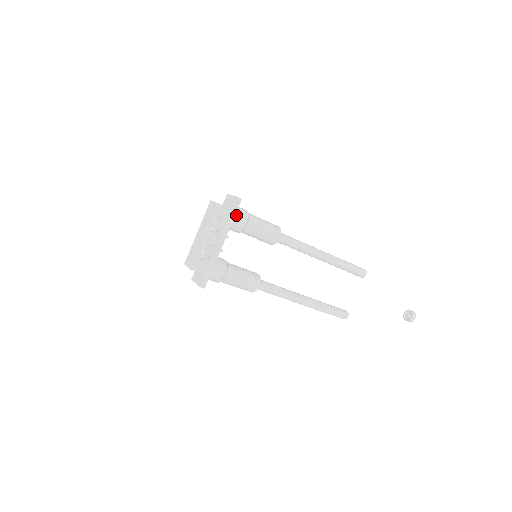
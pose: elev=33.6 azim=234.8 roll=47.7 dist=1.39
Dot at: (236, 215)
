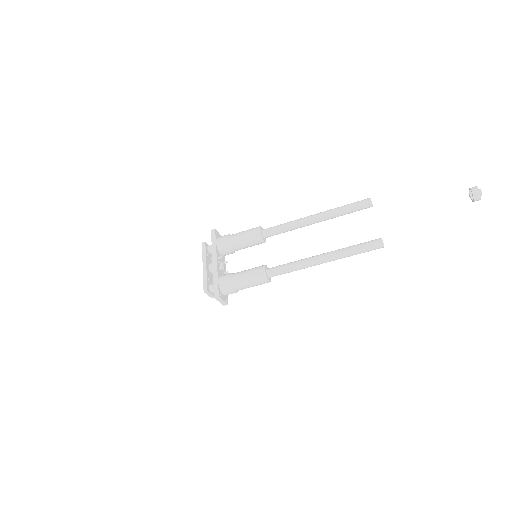
Dot at: (217, 240)
